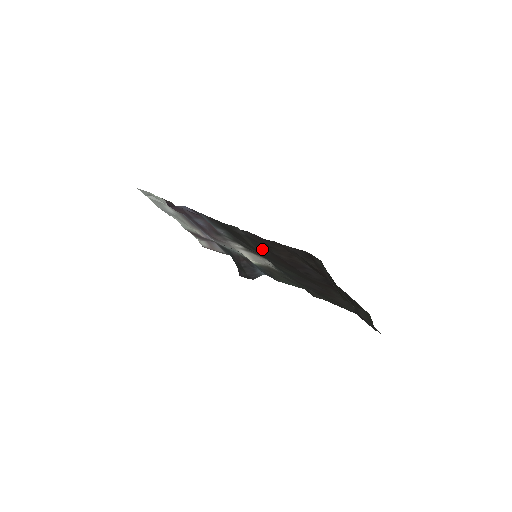
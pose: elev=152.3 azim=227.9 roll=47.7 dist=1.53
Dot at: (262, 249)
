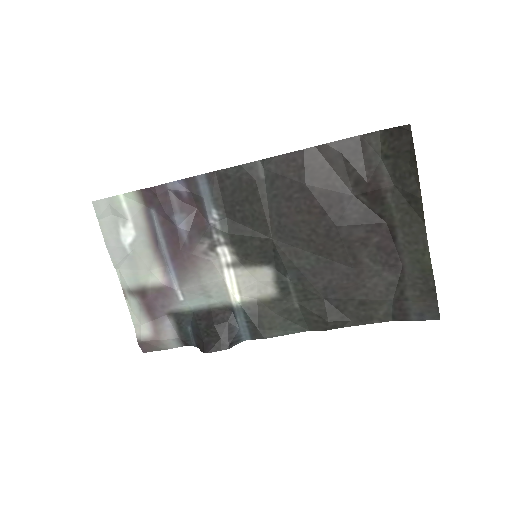
Dot at: (283, 200)
